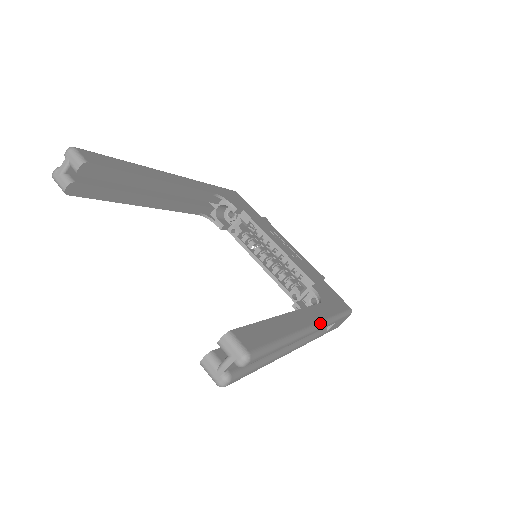
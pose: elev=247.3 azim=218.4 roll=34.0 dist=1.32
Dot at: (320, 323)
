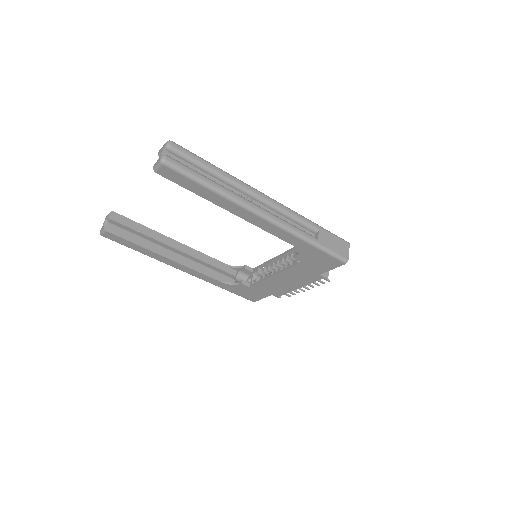
Dot at: (277, 202)
